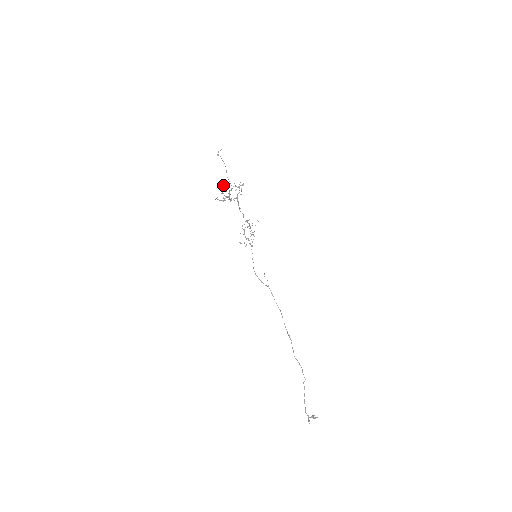
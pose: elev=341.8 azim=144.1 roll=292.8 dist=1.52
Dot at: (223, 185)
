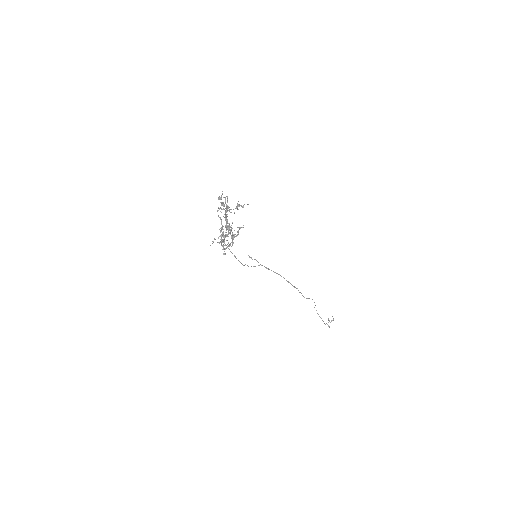
Dot at: occluded
